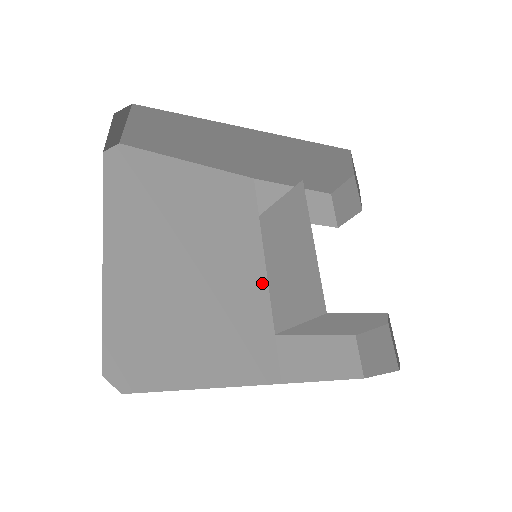
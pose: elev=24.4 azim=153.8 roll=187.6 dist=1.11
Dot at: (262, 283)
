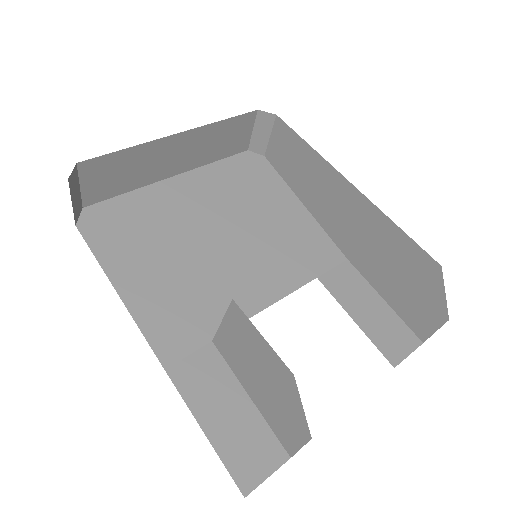
Dot at: (254, 306)
